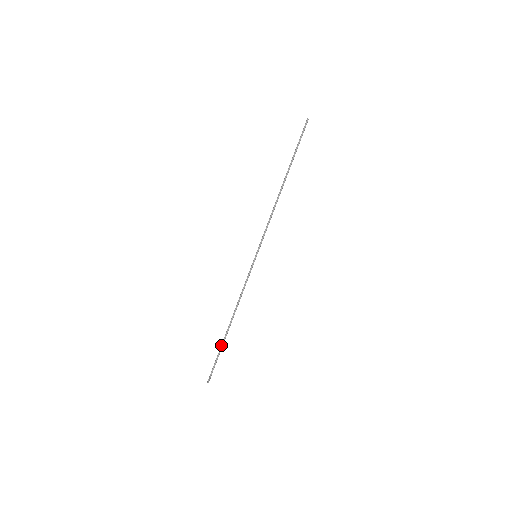
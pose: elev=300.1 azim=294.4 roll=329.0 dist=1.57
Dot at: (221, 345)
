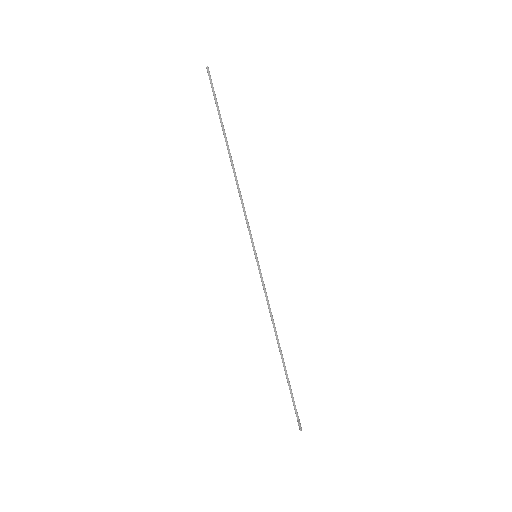
Dot at: (287, 380)
